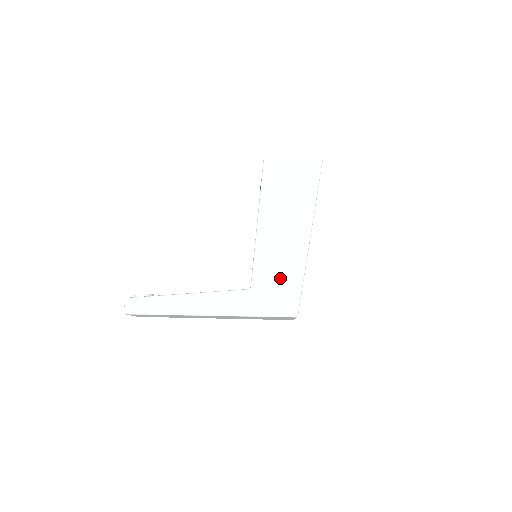
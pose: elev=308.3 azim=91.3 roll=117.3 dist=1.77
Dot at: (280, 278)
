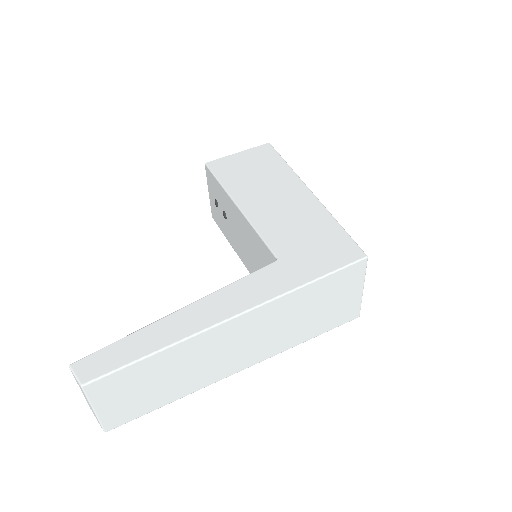
Dot at: (308, 233)
